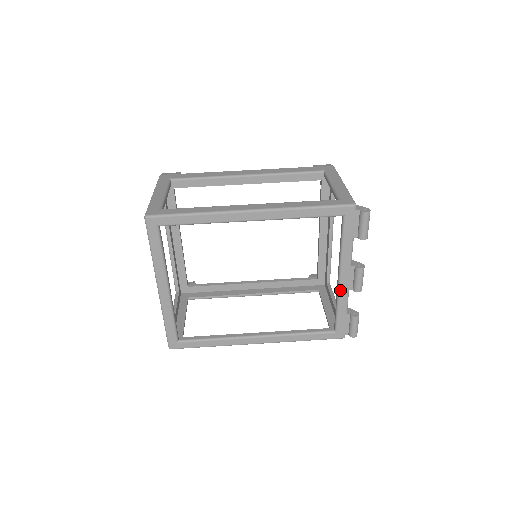
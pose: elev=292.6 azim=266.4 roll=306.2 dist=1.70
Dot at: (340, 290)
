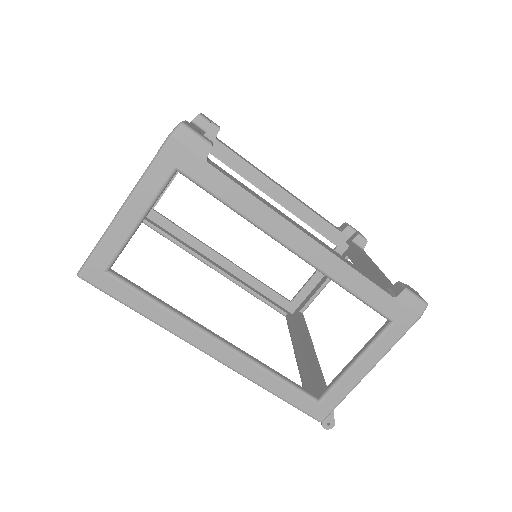
Dot at: occluded
